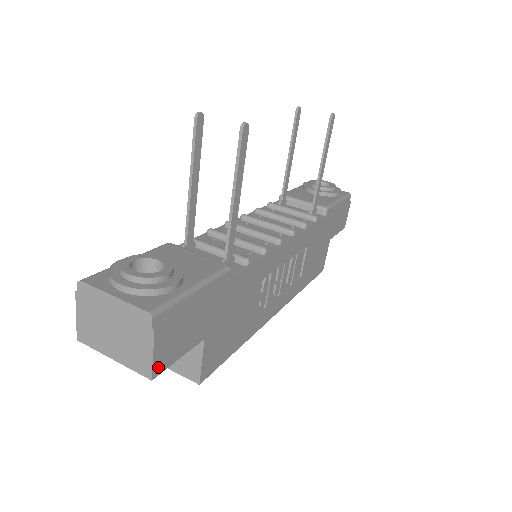
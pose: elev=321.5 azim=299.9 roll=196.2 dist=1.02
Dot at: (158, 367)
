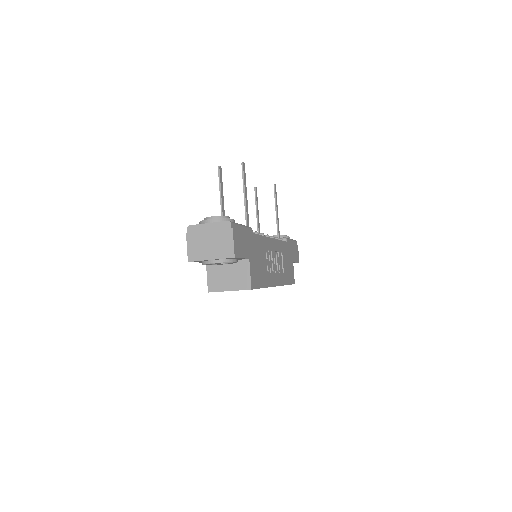
Dot at: (236, 253)
